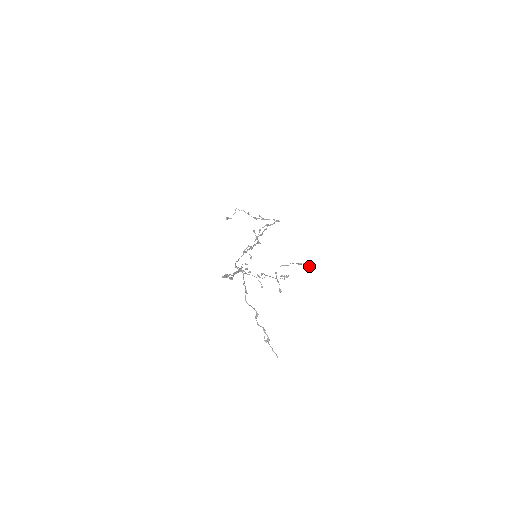
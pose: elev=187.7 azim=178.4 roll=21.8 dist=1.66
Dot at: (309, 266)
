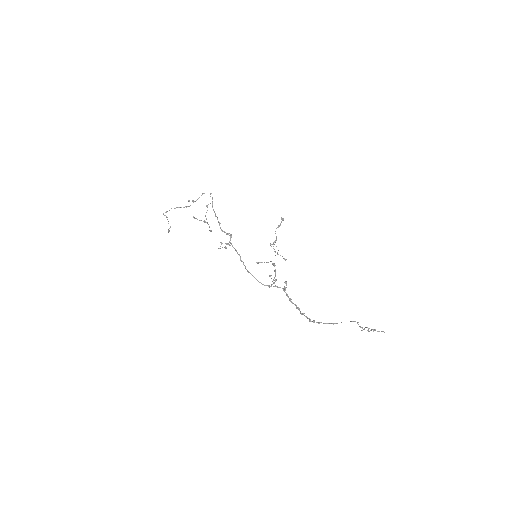
Dot at: (283, 220)
